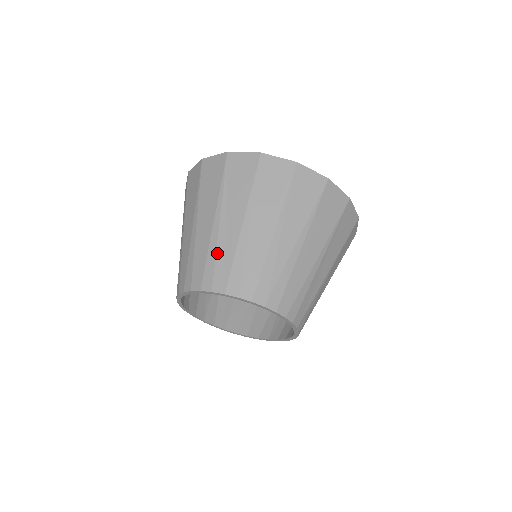
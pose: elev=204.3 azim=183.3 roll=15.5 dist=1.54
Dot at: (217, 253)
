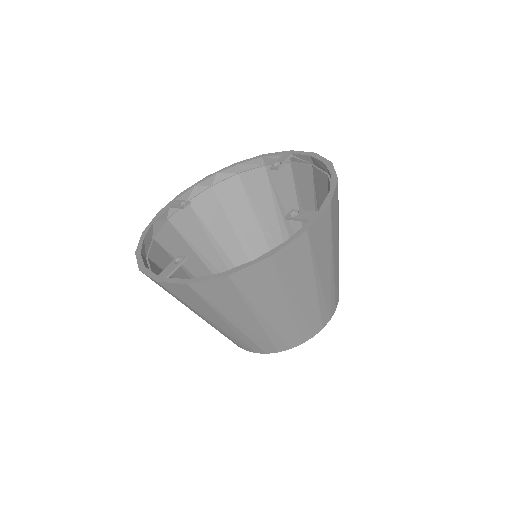
Dot at: (305, 319)
